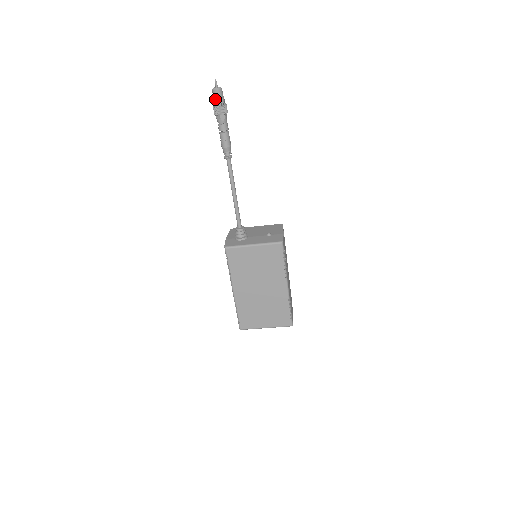
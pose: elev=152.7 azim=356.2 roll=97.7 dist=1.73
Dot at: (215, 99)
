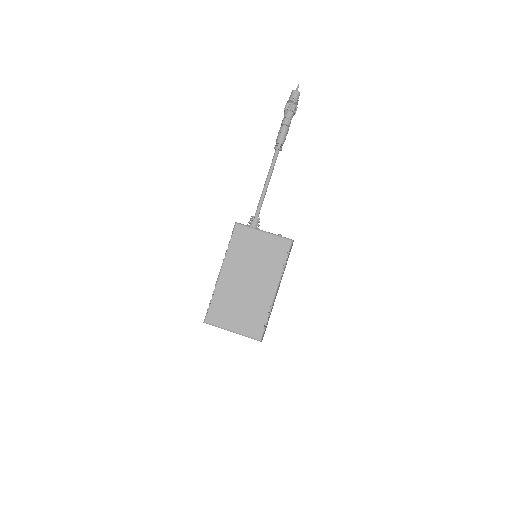
Dot at: (291, 97)
